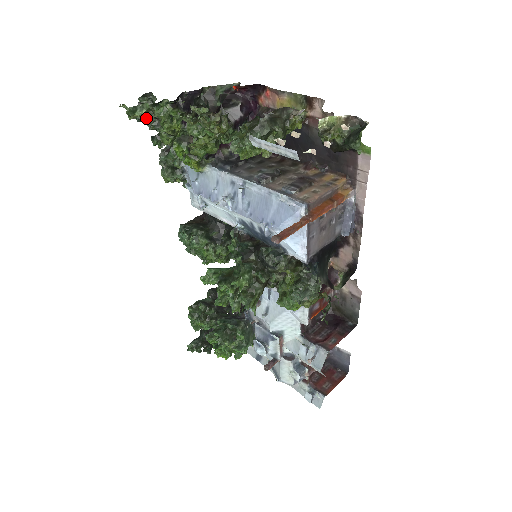
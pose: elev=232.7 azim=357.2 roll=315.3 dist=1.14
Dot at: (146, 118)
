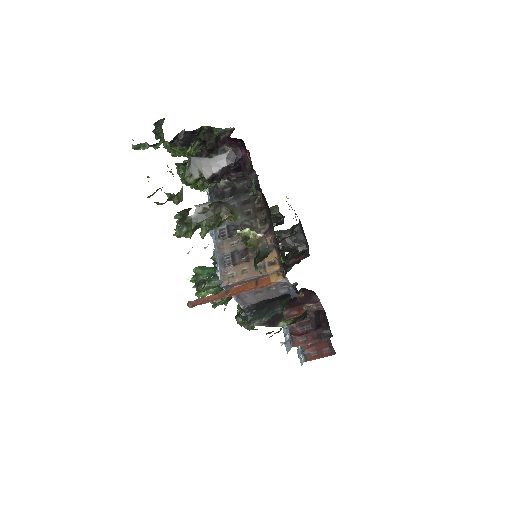
Dot at: occluded
